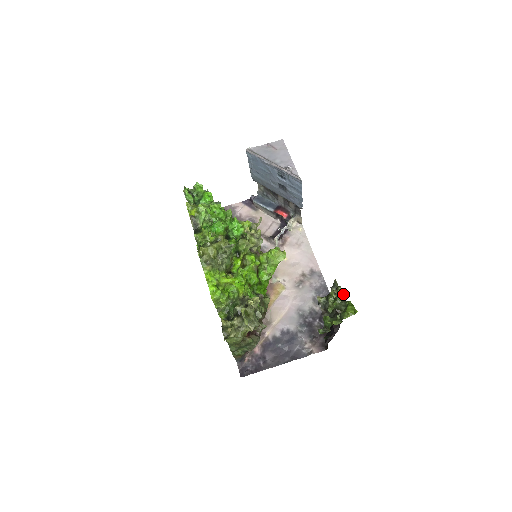
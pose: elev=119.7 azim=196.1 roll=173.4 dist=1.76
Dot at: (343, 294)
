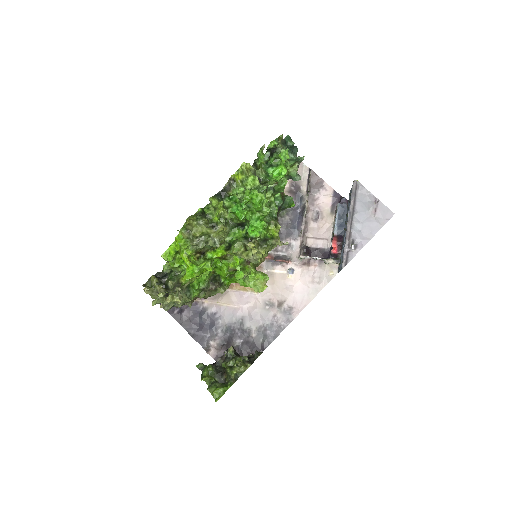
Dot at: (244, 371)
